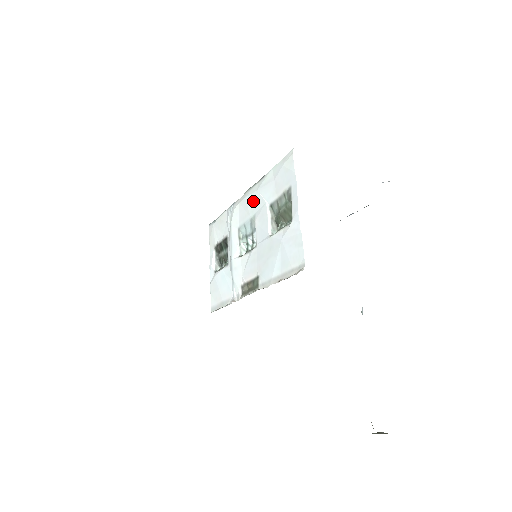
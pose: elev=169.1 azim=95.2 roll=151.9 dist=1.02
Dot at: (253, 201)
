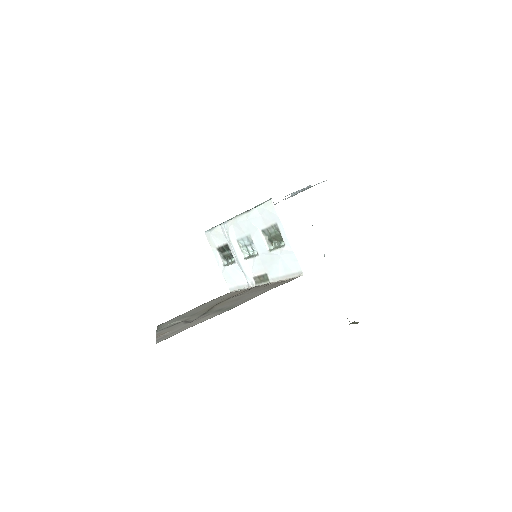
Dot at: (245, 226)
